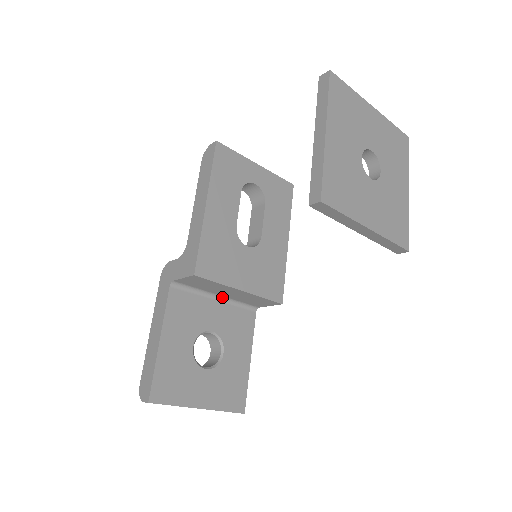
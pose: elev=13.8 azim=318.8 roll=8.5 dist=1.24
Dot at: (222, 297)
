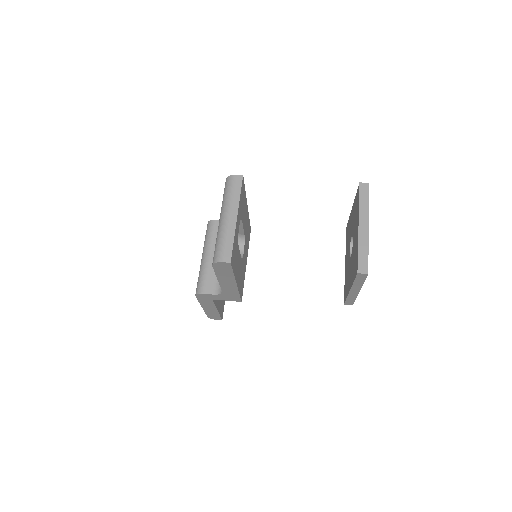
Dot at: occluded
